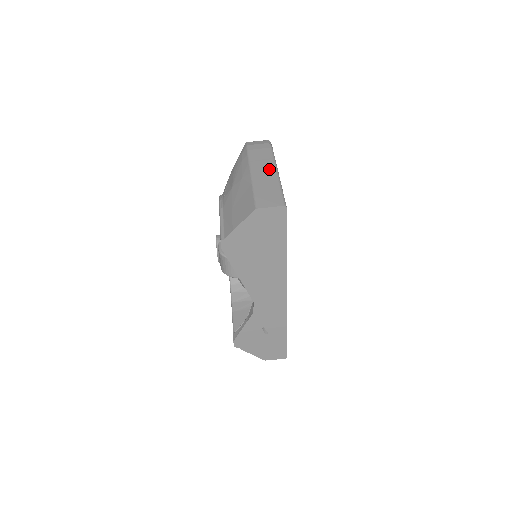
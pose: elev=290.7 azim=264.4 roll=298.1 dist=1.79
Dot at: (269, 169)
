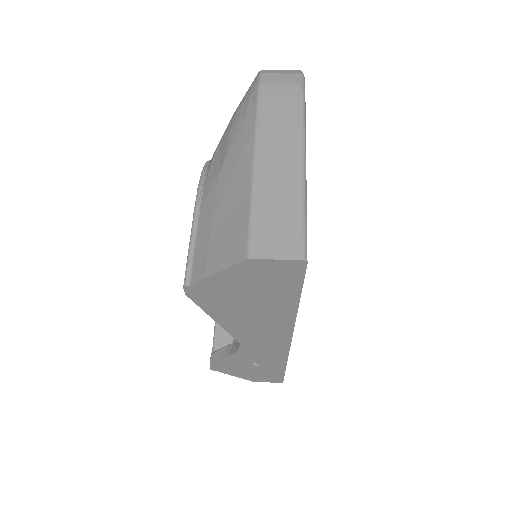
Dot at: (289, 154)
